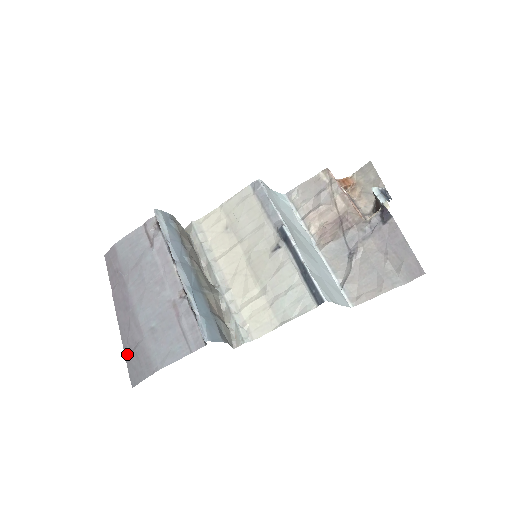
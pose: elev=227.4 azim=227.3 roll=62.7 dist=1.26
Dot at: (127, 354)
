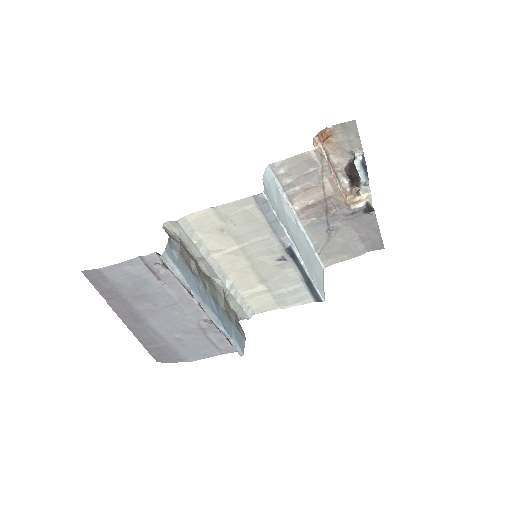
Dot at: (146, 345)
